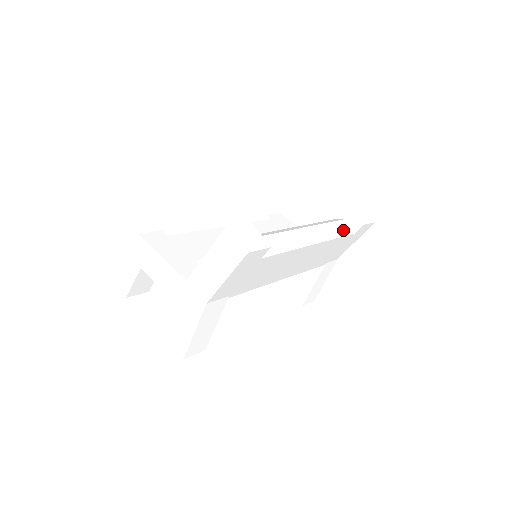
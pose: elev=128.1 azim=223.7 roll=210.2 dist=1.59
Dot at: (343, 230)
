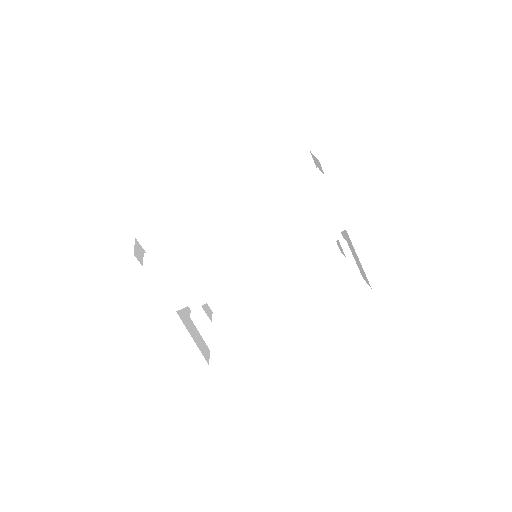
Dot at: (302, 183)
